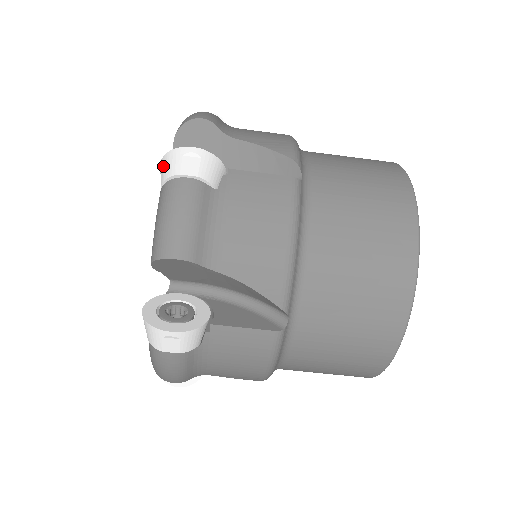
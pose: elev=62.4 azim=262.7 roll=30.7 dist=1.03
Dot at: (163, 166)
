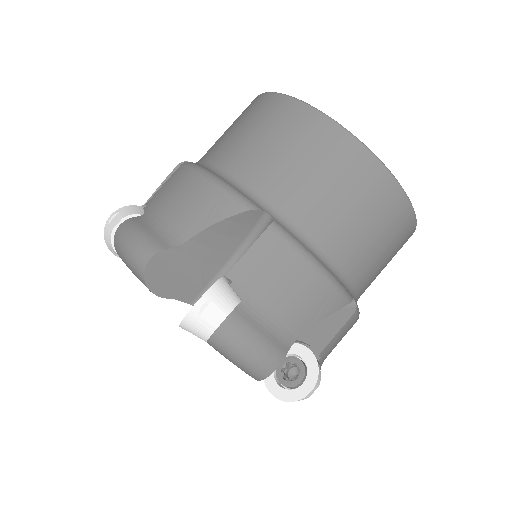
Dot at: (190, 331)
